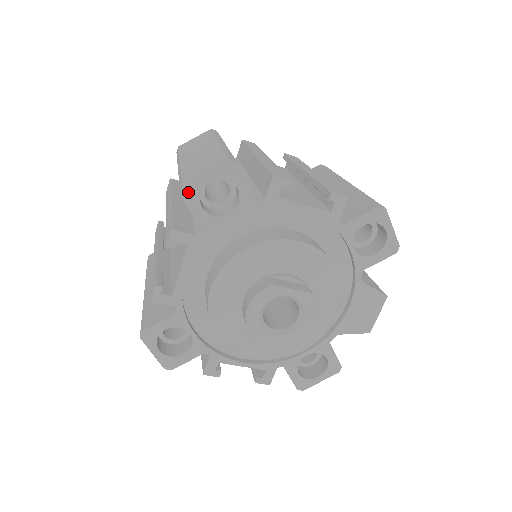
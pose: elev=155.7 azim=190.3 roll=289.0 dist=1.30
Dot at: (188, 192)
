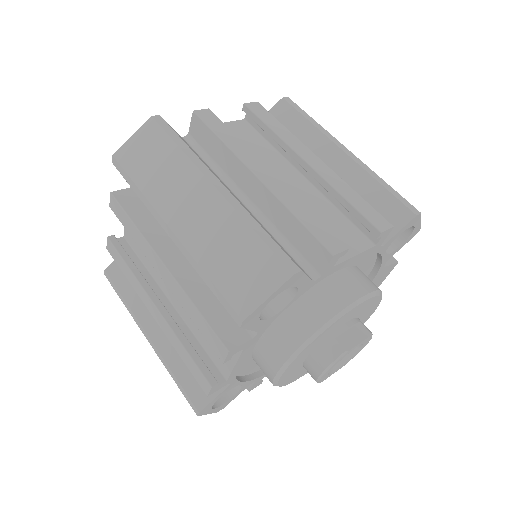
Dot at: (248, 321)
